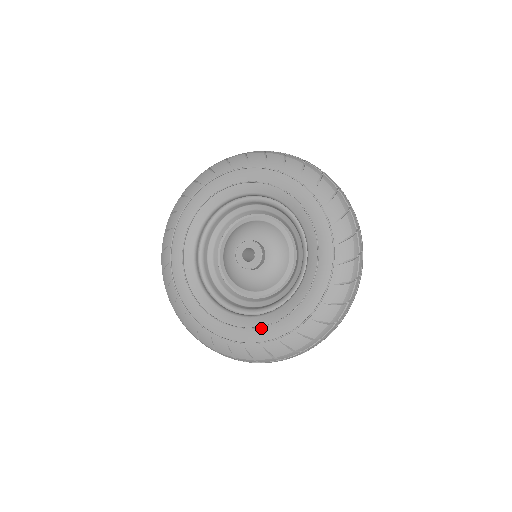
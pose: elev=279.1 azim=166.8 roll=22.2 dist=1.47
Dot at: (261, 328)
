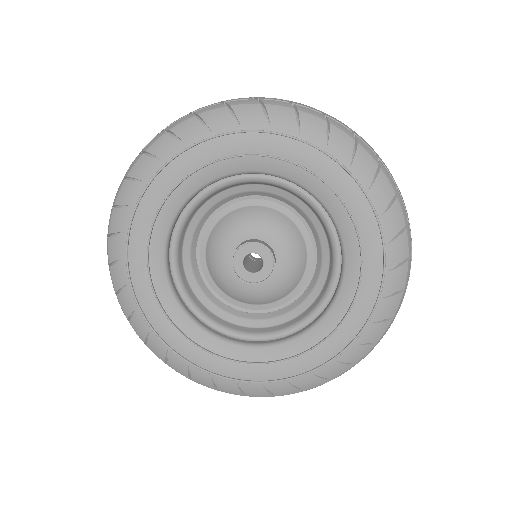
Dot at: (351, 310)
